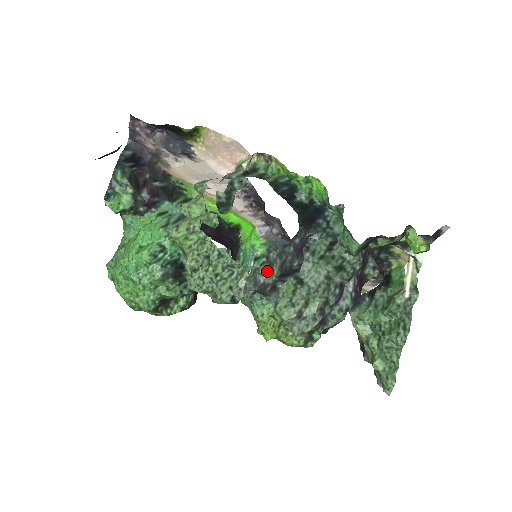
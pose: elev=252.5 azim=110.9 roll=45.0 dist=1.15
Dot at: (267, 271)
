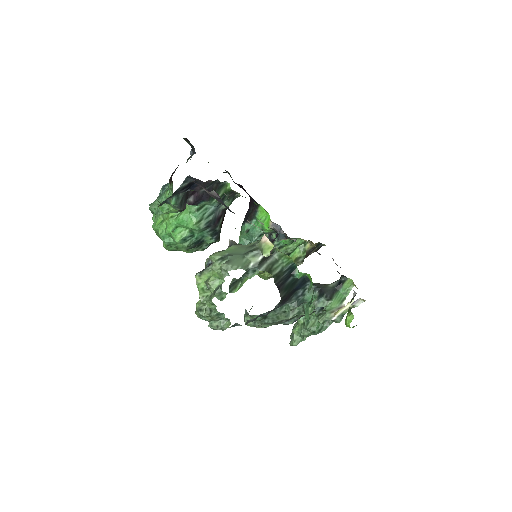
Dot at: occluded
